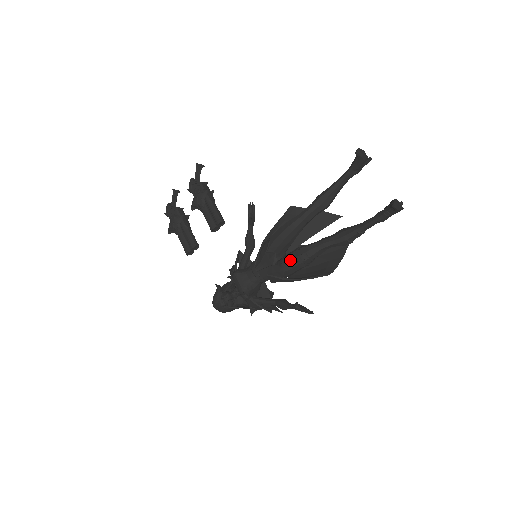
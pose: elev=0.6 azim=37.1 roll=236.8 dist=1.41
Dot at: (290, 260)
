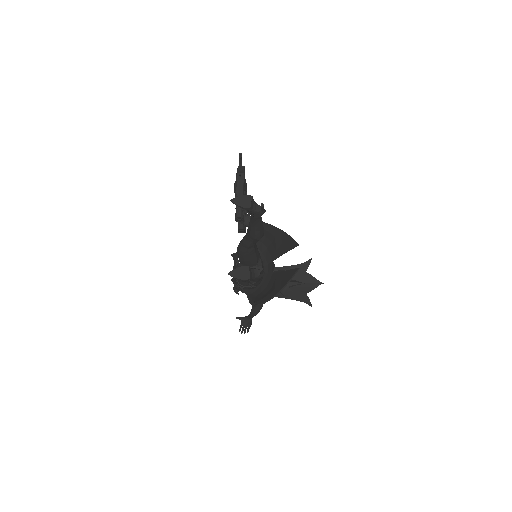
Dot at: occluded
